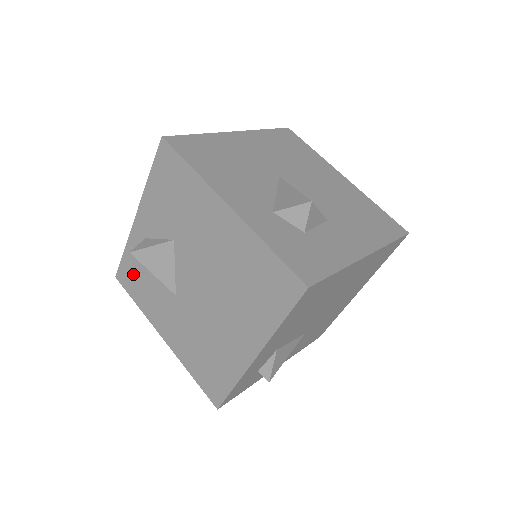
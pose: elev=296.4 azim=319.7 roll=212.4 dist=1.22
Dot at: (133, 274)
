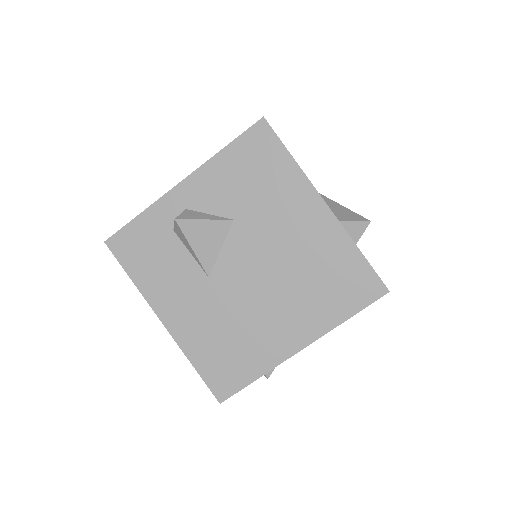
Dot at: (143, 244)
